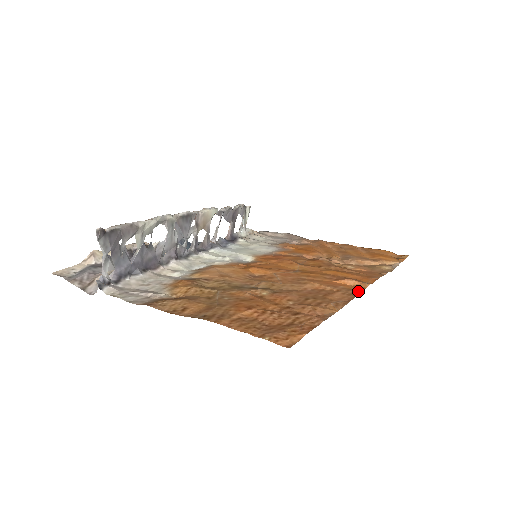
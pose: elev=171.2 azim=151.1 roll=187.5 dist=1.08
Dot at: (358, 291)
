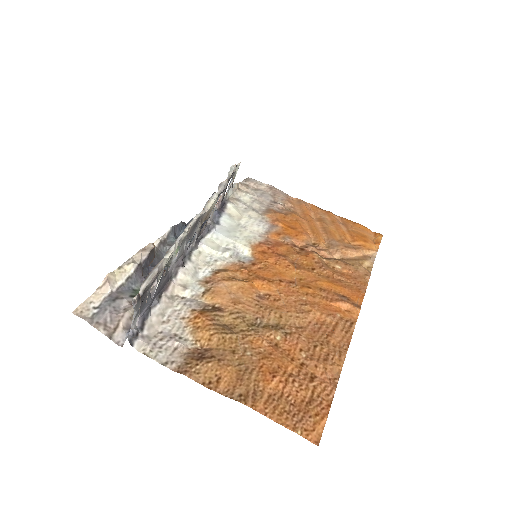
Dot at: (353, 324)
